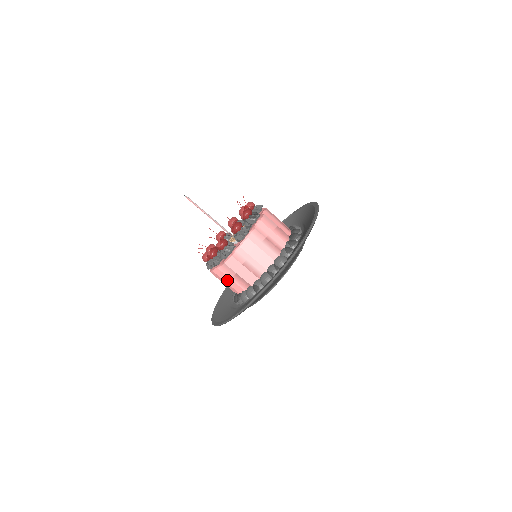
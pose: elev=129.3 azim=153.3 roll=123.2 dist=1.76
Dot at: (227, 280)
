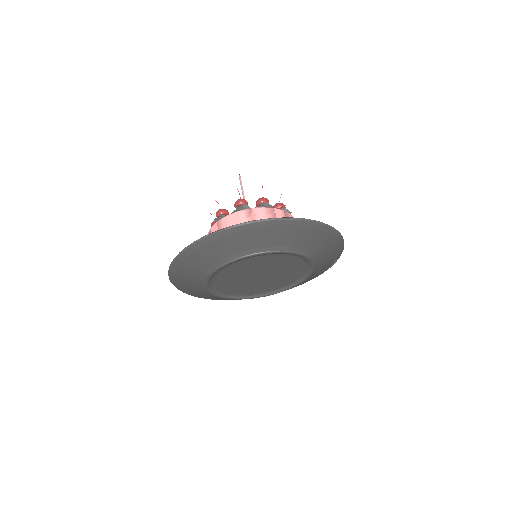
Dot at: occluded
